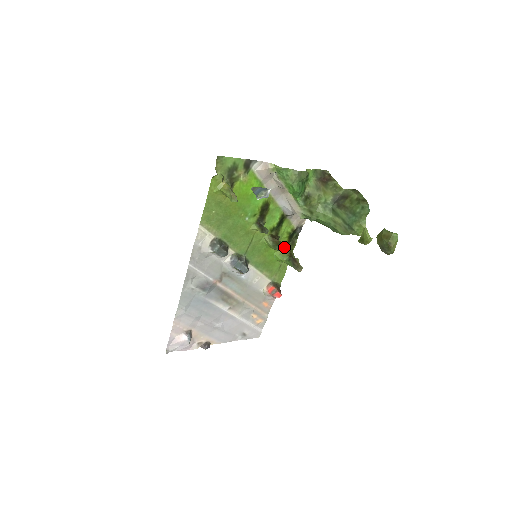
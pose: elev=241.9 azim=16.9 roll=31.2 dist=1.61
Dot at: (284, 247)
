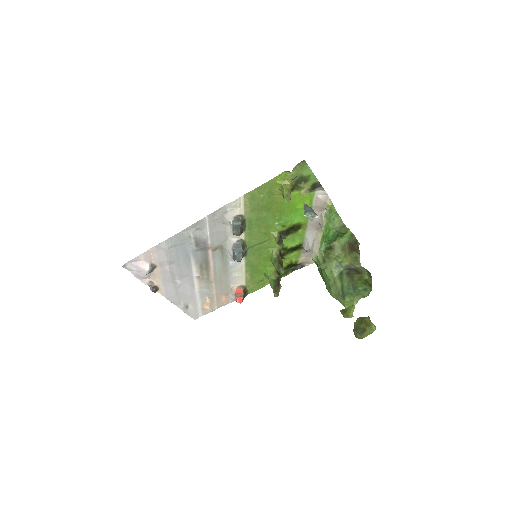
Dot at: (282, 268)
